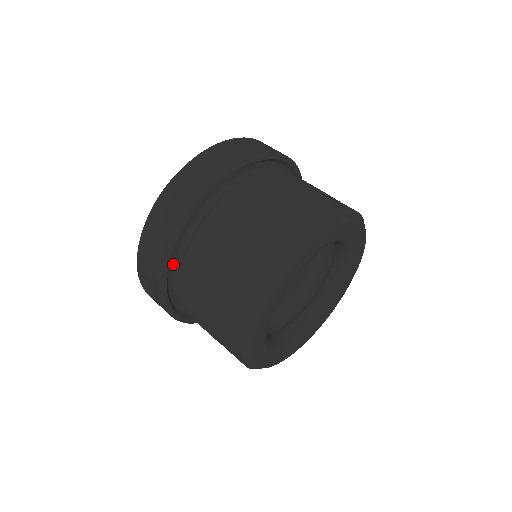
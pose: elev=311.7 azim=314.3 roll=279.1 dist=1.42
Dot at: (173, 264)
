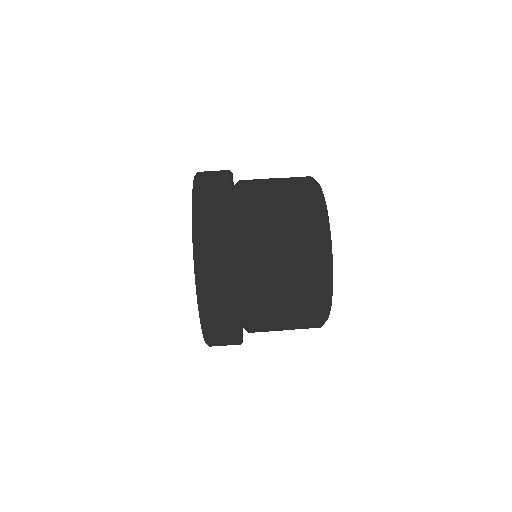
Dot at: occluded
